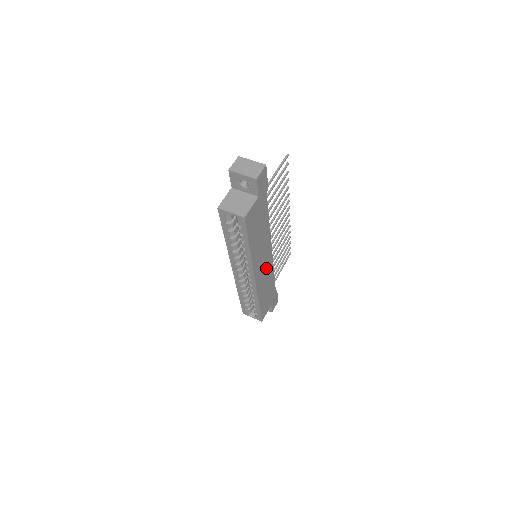
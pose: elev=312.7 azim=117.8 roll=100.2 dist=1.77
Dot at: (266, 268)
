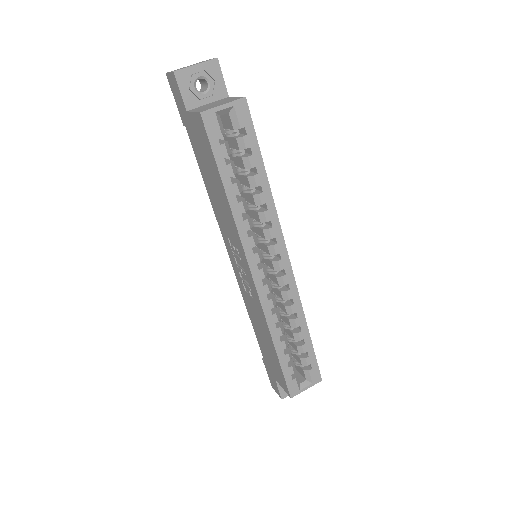
Dot at: occluded
